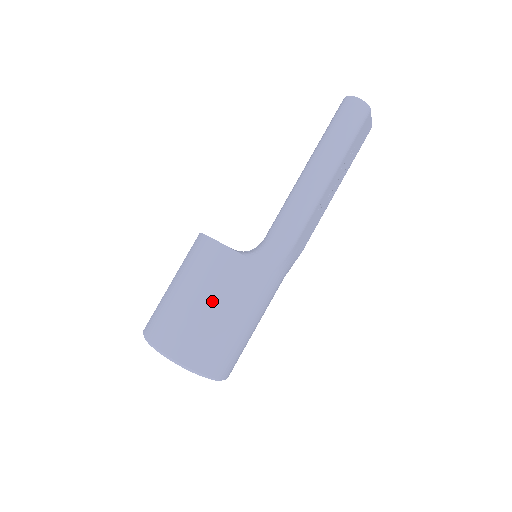
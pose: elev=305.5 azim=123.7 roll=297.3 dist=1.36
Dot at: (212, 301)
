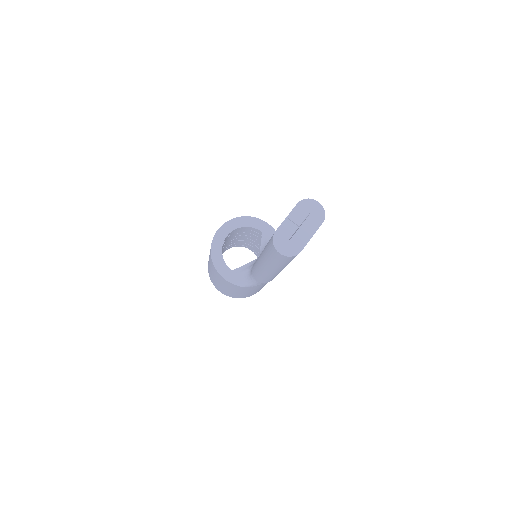
Dot at: (231, 290)
